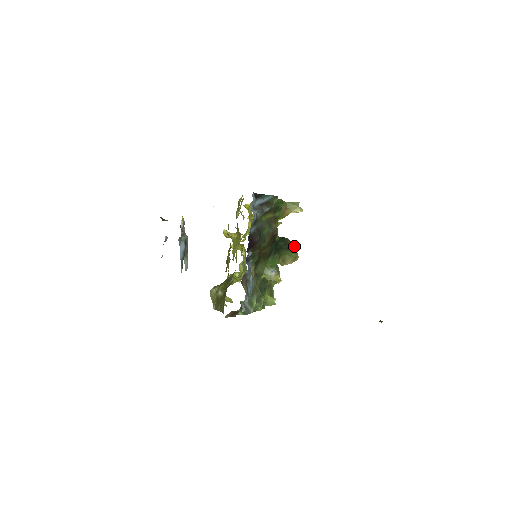
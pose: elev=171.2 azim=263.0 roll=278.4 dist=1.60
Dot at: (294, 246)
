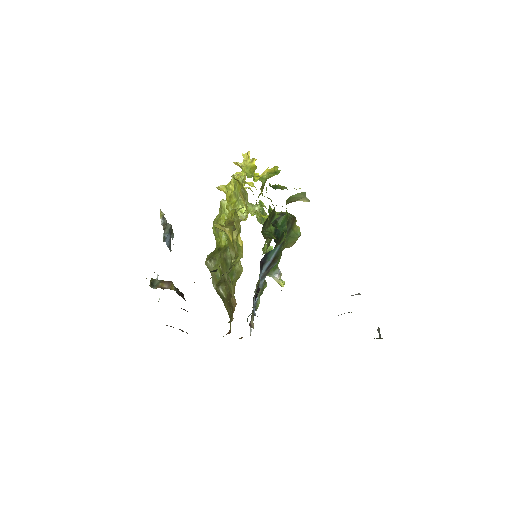
Dot at: (295, 218)
